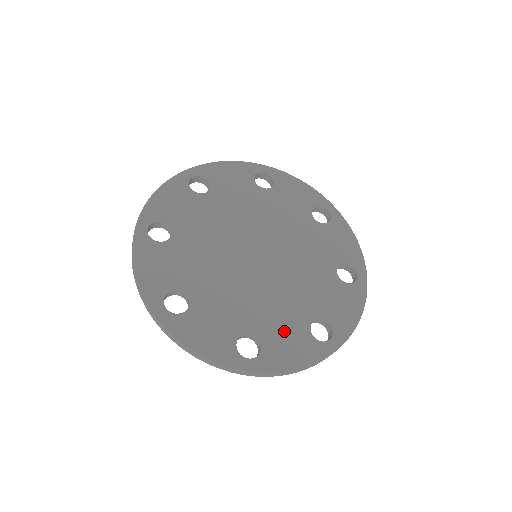
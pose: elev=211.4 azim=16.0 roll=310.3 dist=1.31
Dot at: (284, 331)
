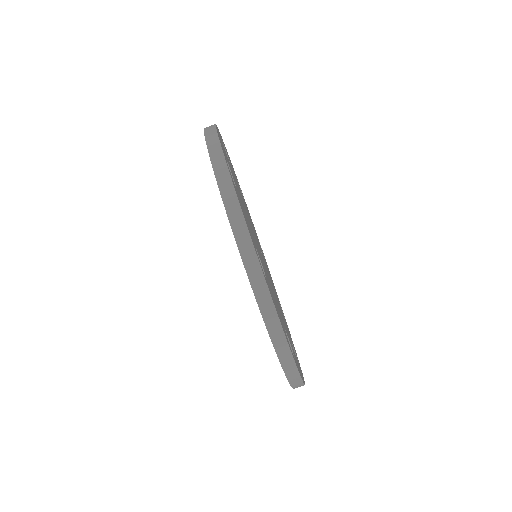
Dot at: occluded
